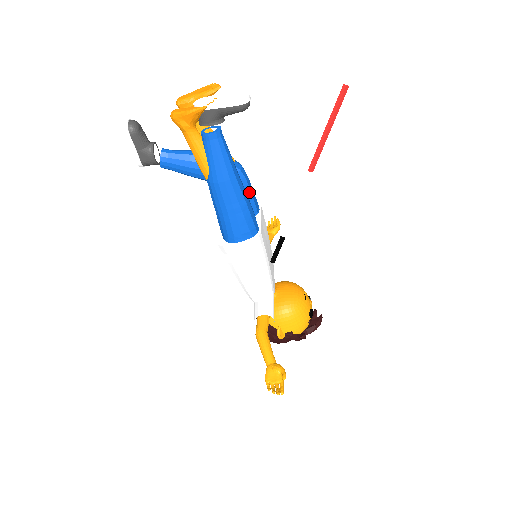
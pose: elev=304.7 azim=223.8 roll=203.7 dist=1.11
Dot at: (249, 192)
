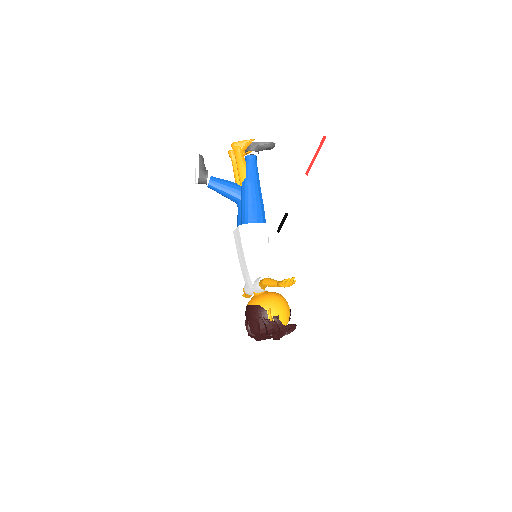
Dot at: occluded
